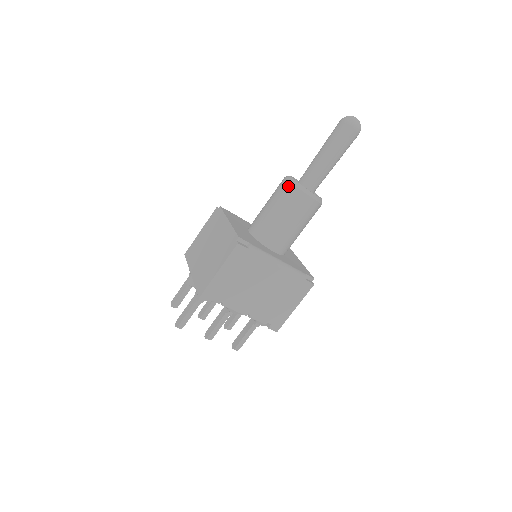
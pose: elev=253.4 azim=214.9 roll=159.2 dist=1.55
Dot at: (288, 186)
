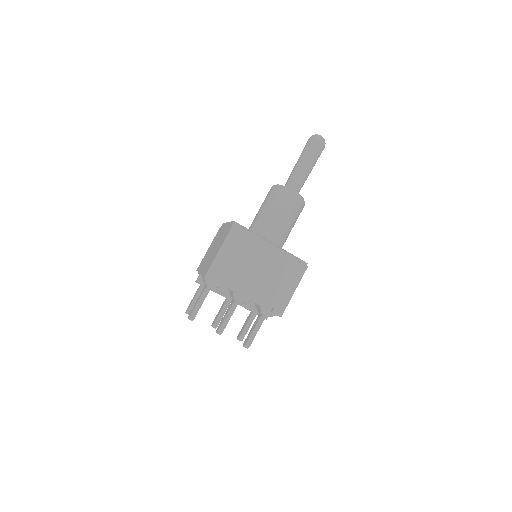
Dot at: (273, 189)
